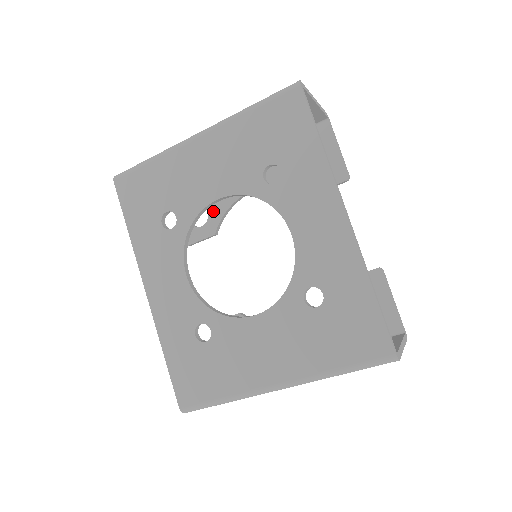
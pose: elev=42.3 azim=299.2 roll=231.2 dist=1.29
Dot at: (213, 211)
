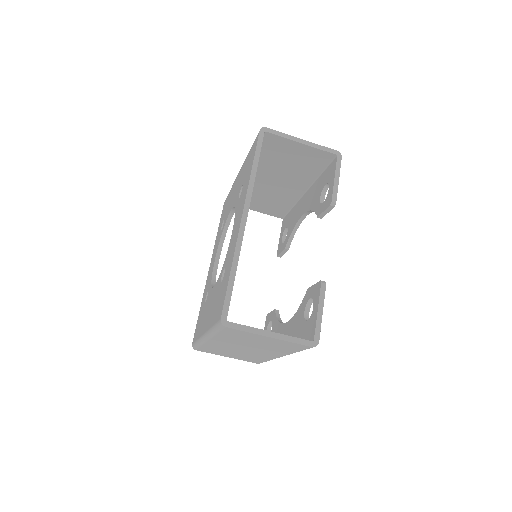
Dot at: (289, 232)
